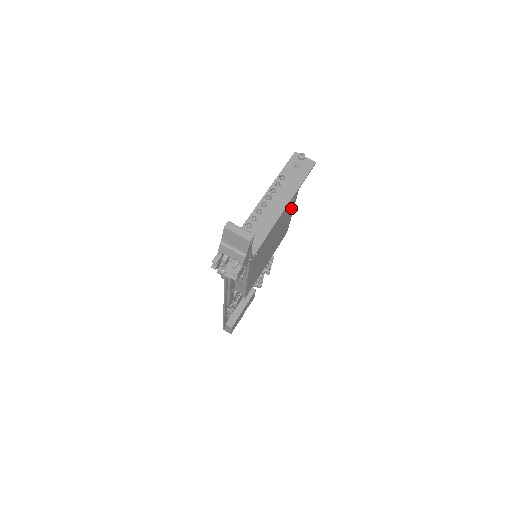
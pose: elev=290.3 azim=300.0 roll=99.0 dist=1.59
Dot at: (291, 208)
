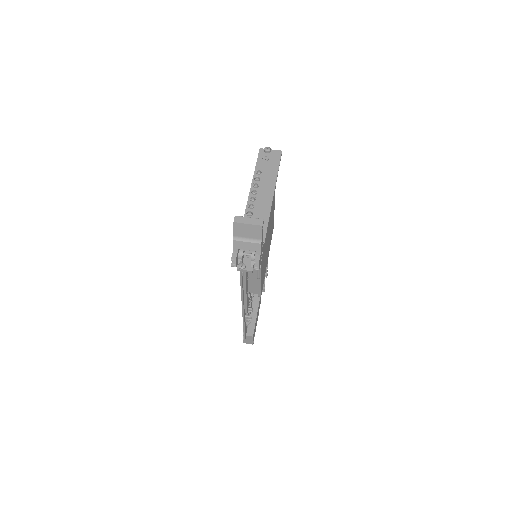
Dot at: occluded
